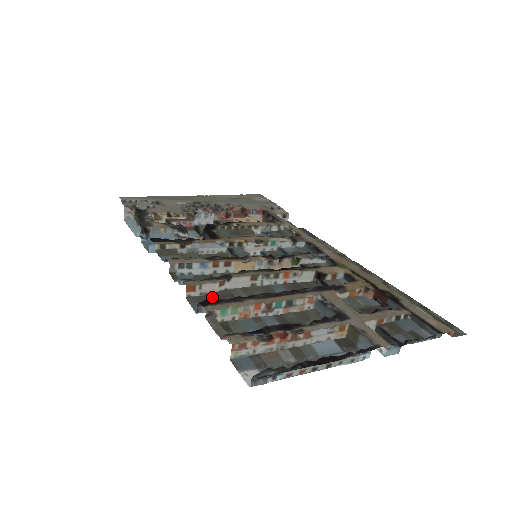
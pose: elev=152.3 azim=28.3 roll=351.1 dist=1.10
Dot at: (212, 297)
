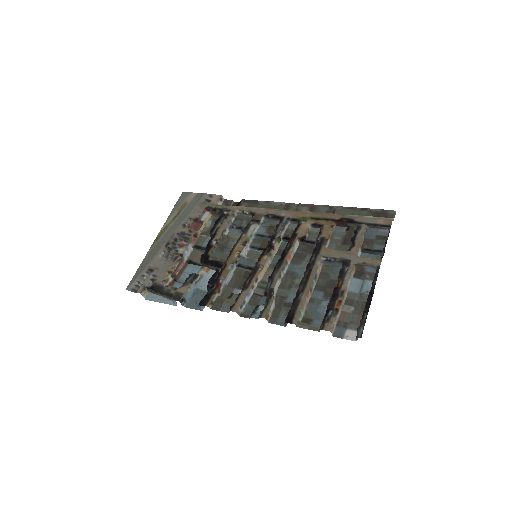
Dot at: (277, 309)
